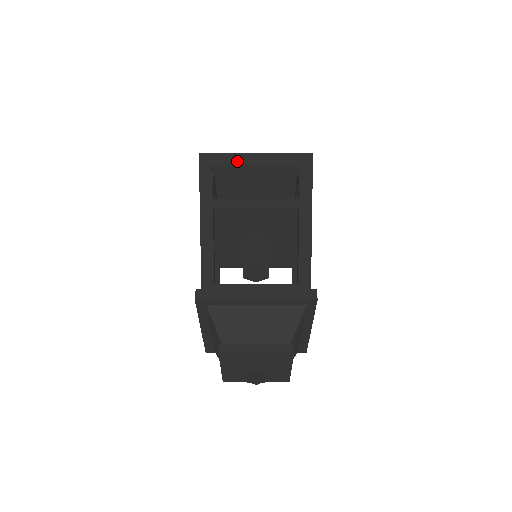
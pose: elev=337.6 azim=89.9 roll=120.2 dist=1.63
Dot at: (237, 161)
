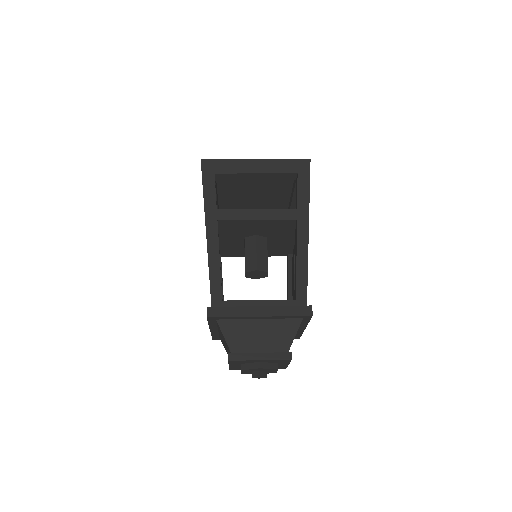
Dot at: (238, 168)
